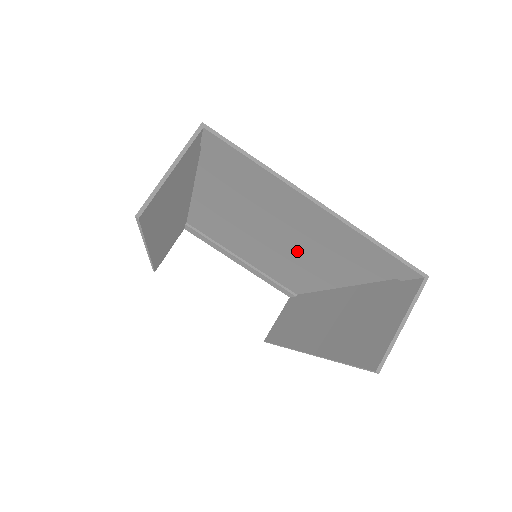
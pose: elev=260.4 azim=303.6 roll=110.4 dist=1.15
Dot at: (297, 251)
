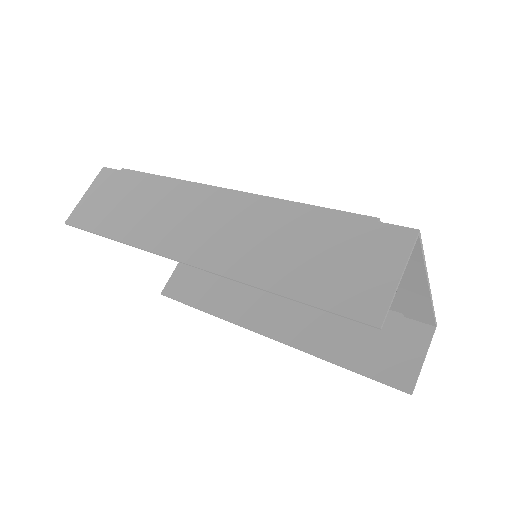
Dot at: occluded
